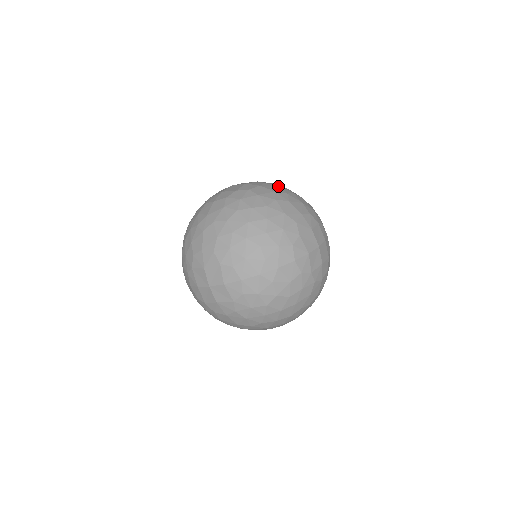
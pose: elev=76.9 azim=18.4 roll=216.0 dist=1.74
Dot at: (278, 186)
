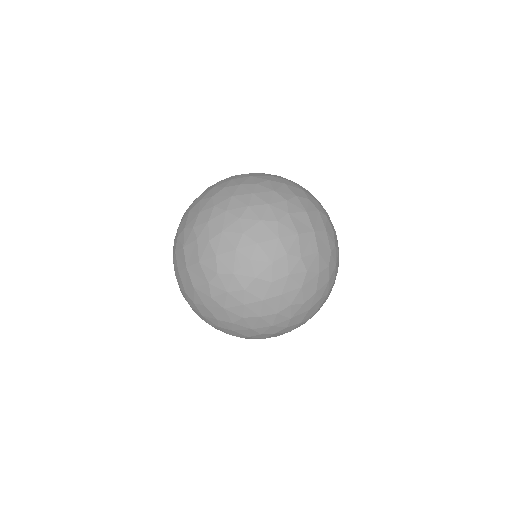
Dot at: (280, 176)
